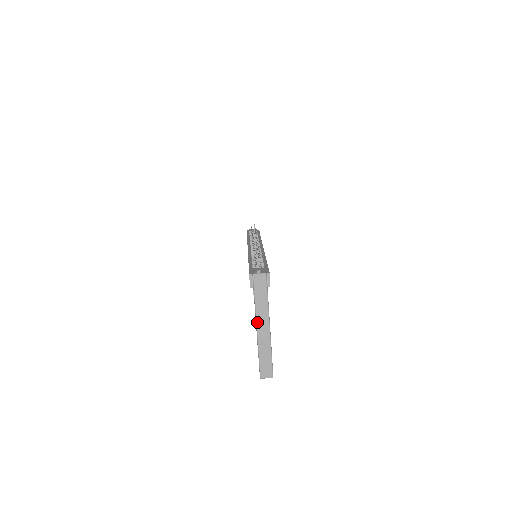
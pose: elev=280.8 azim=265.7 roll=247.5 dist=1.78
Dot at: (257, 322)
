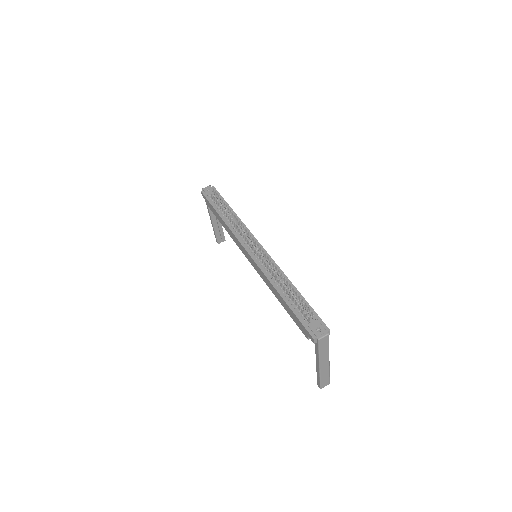
Dot at: (320, 364)
